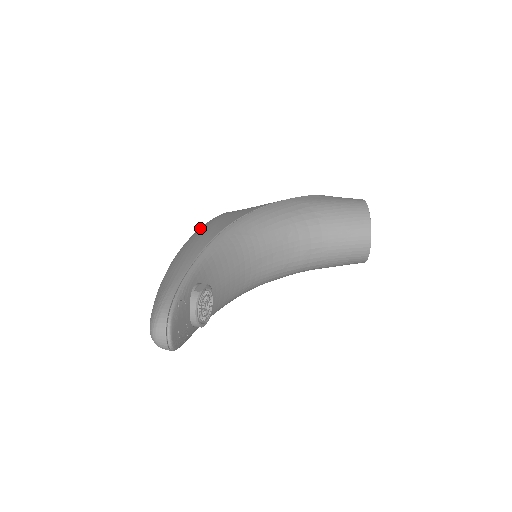
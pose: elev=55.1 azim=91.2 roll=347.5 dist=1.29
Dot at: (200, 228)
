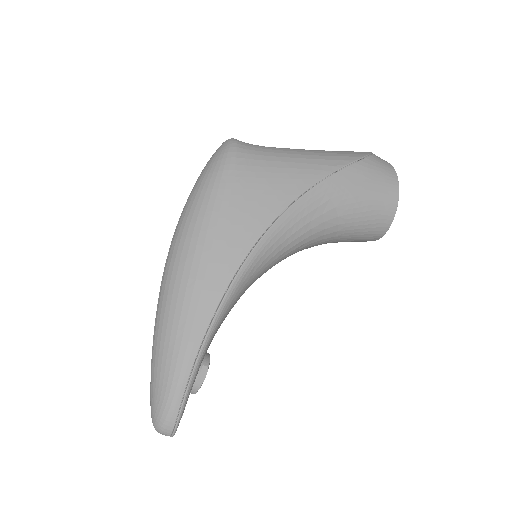
Dot at: (201, 225)
